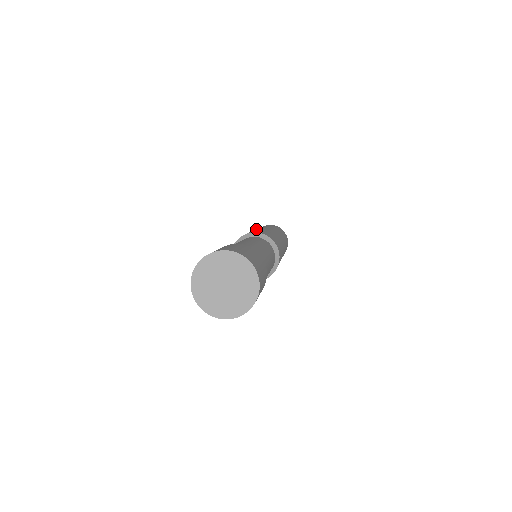
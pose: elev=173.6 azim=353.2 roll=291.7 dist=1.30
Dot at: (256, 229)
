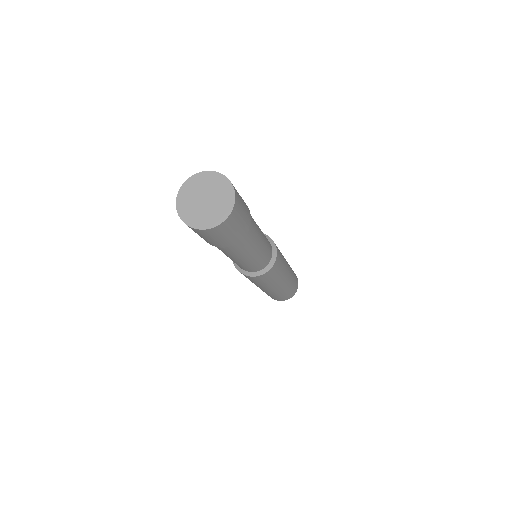
Dot at: occluded
